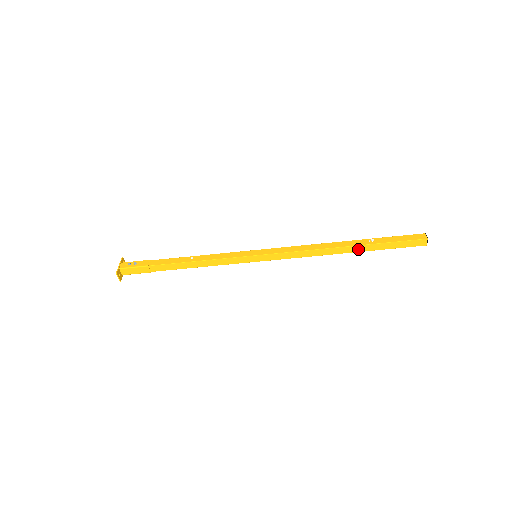
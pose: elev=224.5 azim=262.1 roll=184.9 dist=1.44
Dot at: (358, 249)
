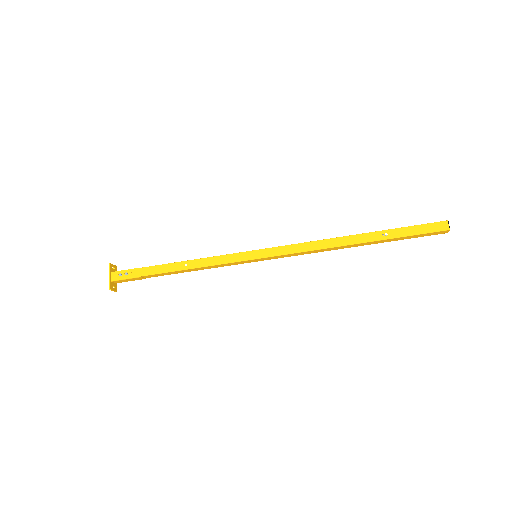
Dot at: (369, 243)
